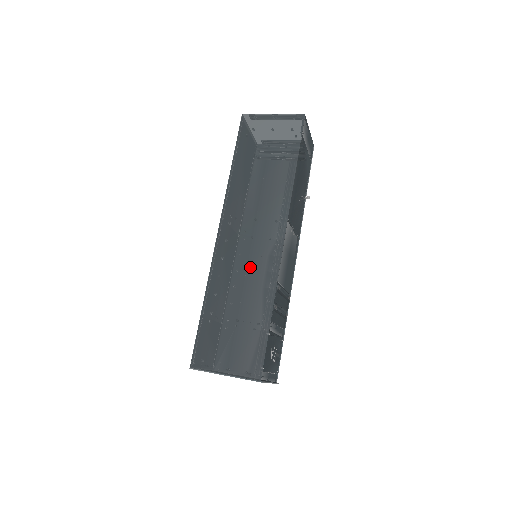
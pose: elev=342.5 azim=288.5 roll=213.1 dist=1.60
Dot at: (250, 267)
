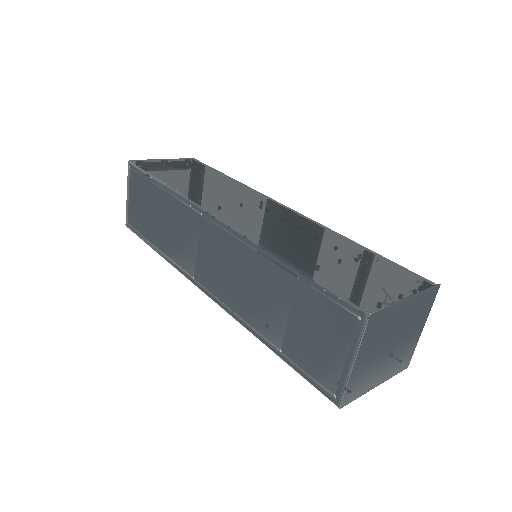
Dot at: (288, 226)
